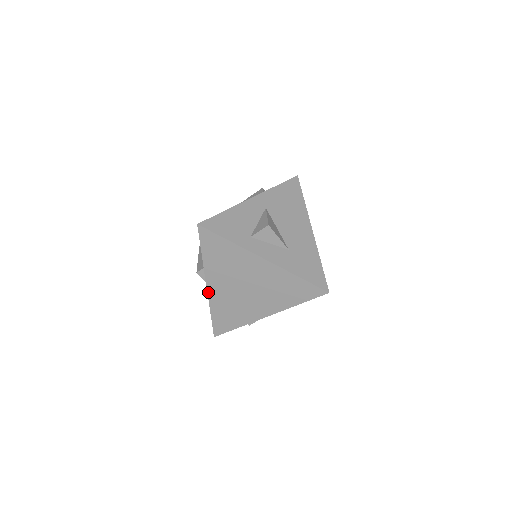
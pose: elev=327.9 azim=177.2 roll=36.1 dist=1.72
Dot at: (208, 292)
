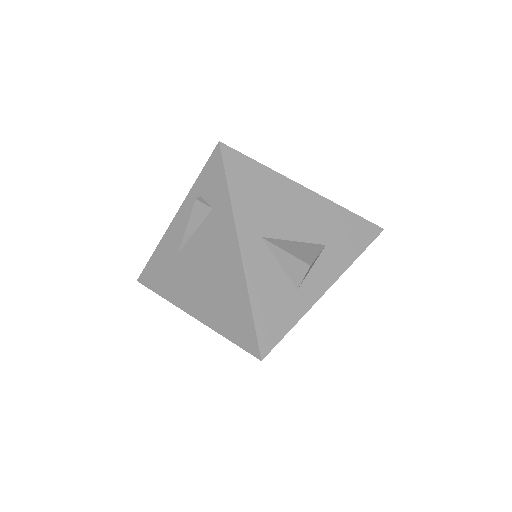
Dot at: occluded
